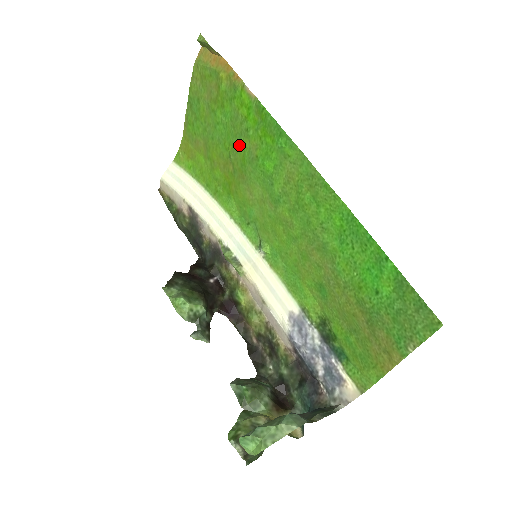
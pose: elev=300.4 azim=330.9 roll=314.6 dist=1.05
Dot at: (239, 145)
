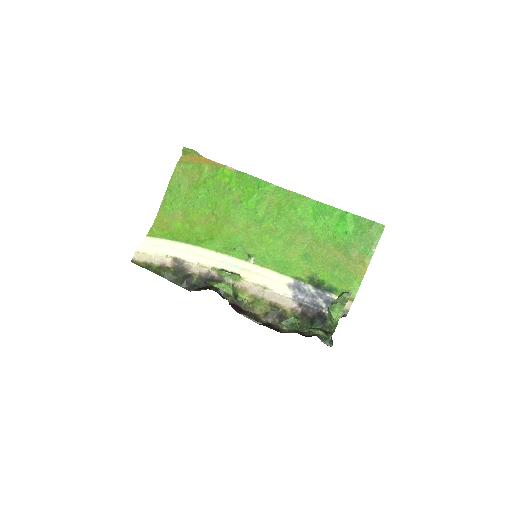
Dot at: (223, 201)
